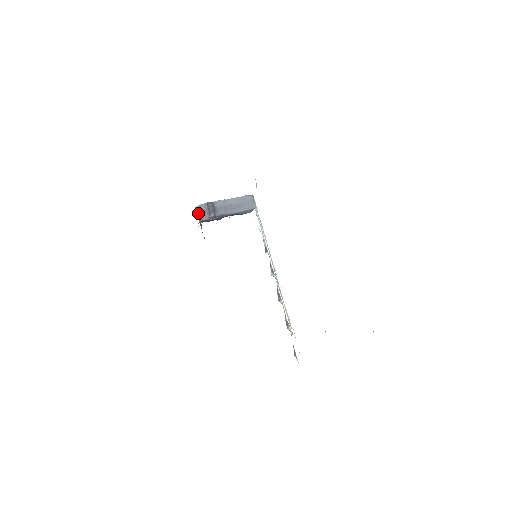
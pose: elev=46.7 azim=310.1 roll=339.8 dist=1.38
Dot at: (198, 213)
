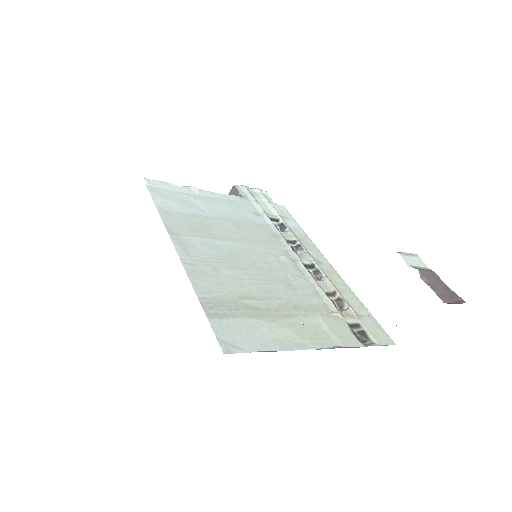
Dot at: occluded
